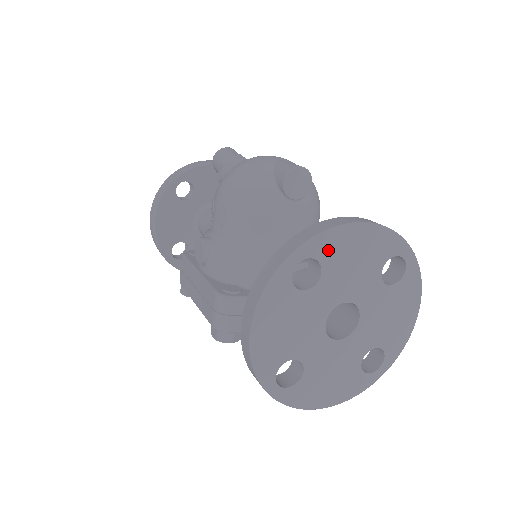
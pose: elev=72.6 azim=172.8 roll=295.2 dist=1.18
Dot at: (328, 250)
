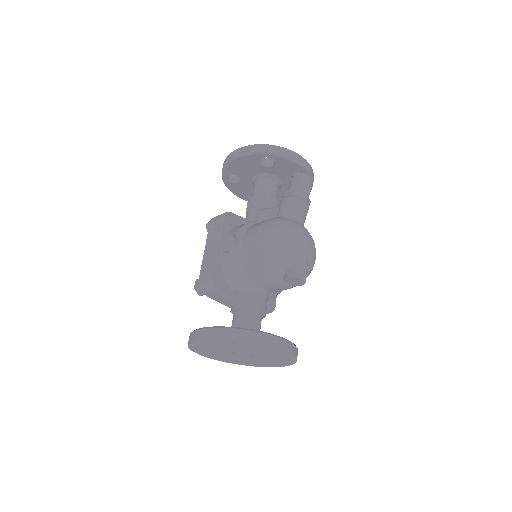
Dot at: (258, 346)
